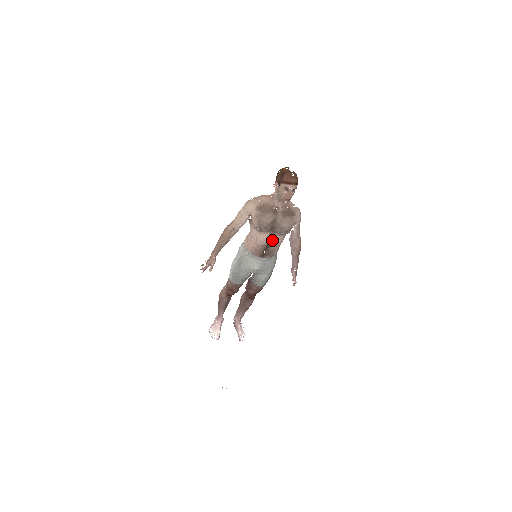
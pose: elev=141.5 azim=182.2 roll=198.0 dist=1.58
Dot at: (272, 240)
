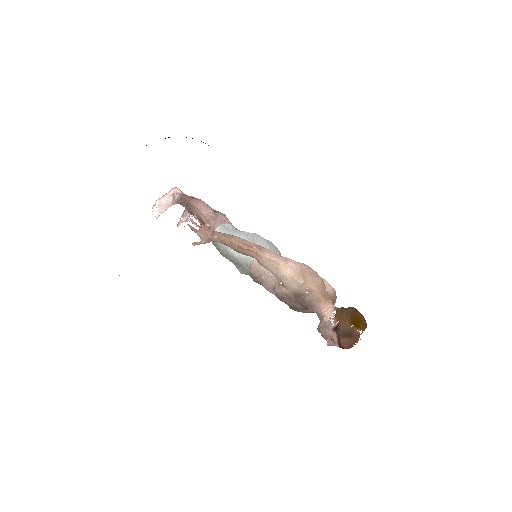
Dot at: occluded
